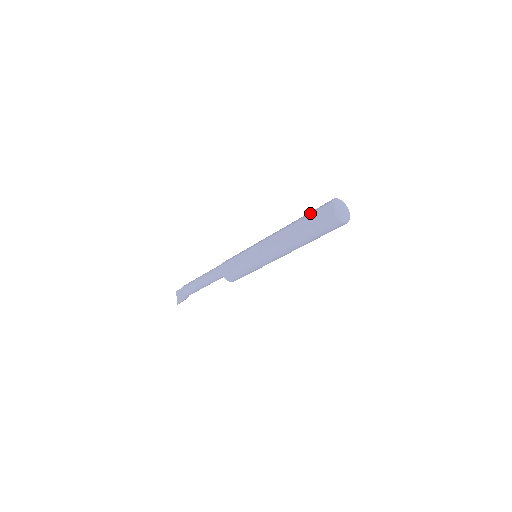
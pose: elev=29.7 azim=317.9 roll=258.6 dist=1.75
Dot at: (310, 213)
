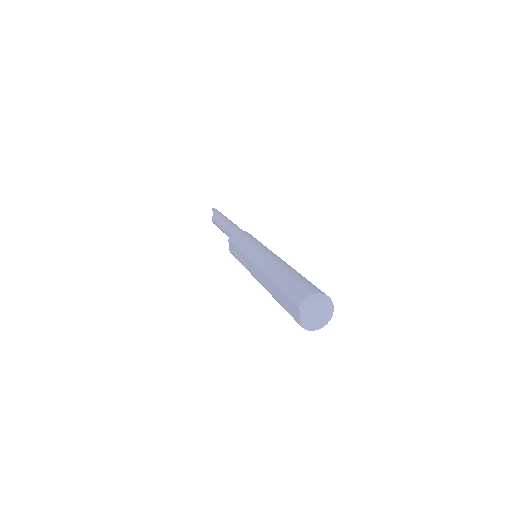
Dot at: (283, 289)
